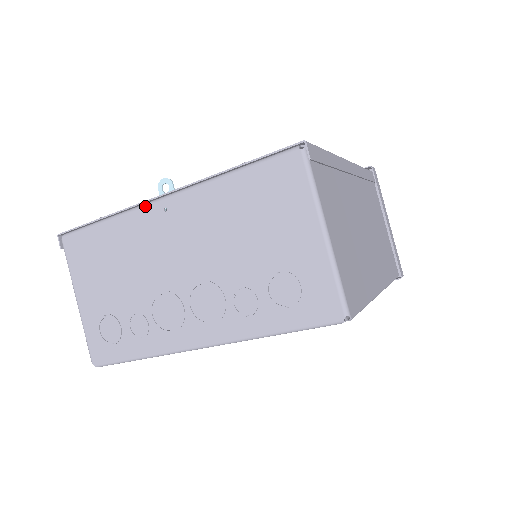
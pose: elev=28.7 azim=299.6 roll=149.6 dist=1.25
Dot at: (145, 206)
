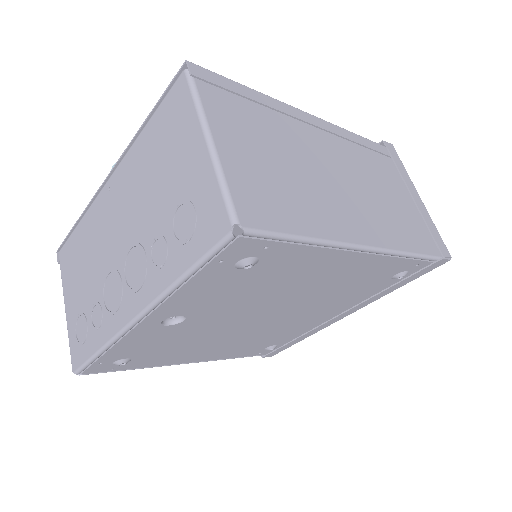
Dot at: (99, 194)
